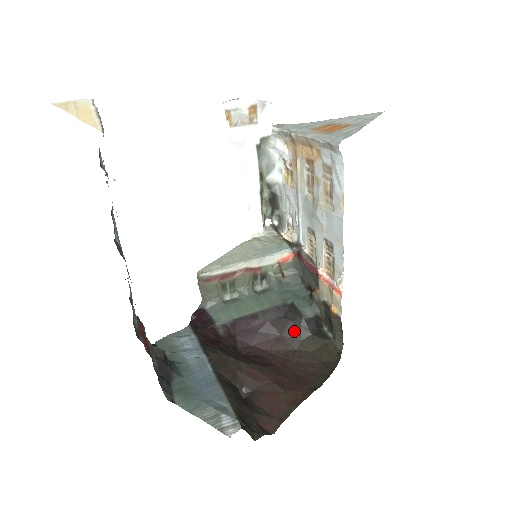
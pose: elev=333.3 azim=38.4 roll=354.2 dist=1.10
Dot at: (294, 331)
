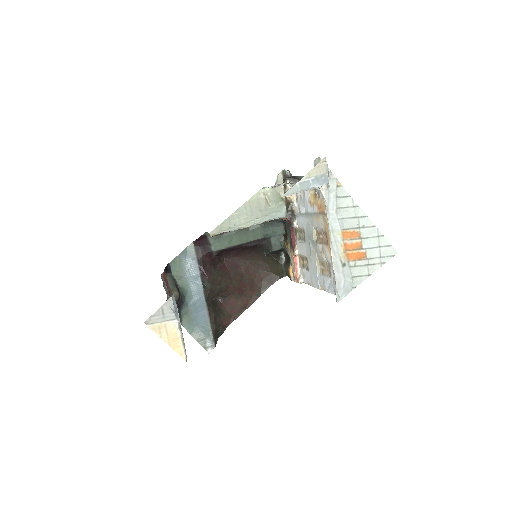
Dot at: (262, 252)
